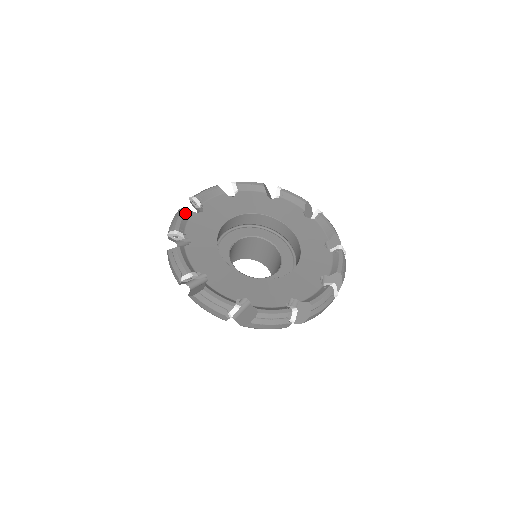
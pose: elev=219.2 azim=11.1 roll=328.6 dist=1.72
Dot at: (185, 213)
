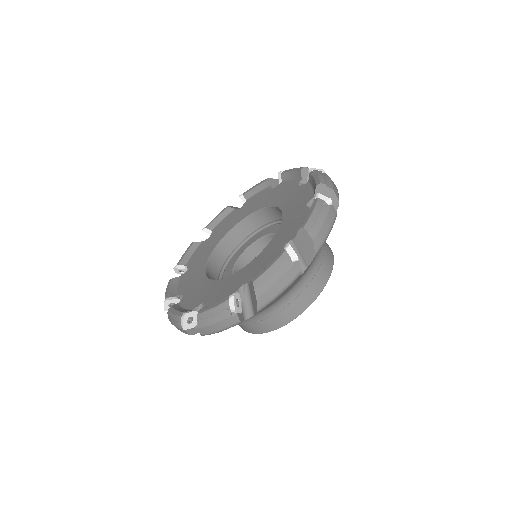
Dot at: (191, 246)
